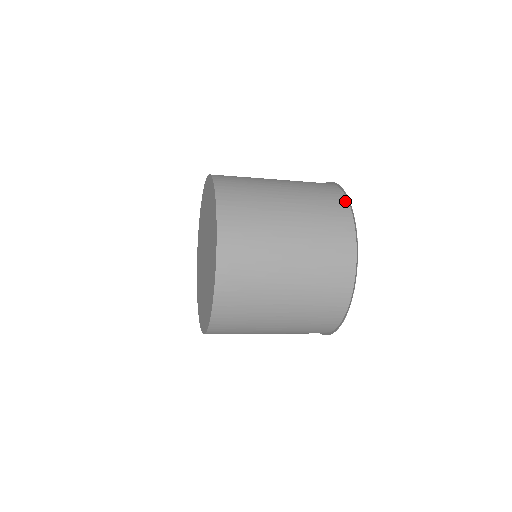
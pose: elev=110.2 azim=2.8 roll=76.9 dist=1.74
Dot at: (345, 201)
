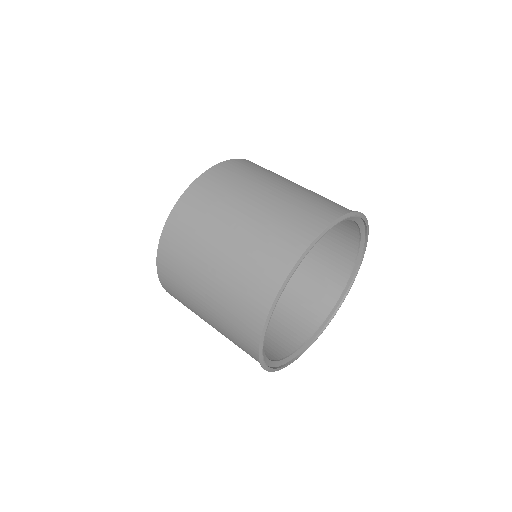
Dot at: (301, 251)
